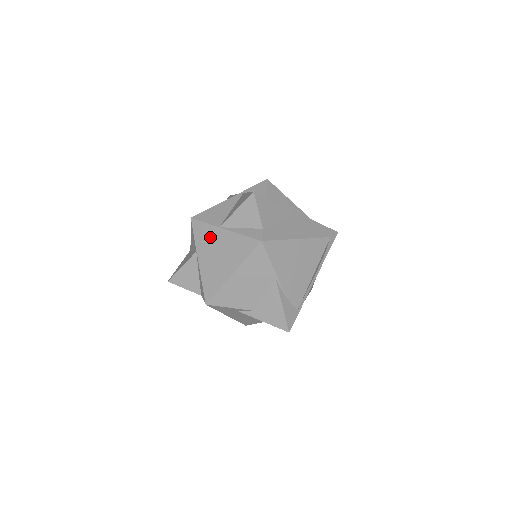
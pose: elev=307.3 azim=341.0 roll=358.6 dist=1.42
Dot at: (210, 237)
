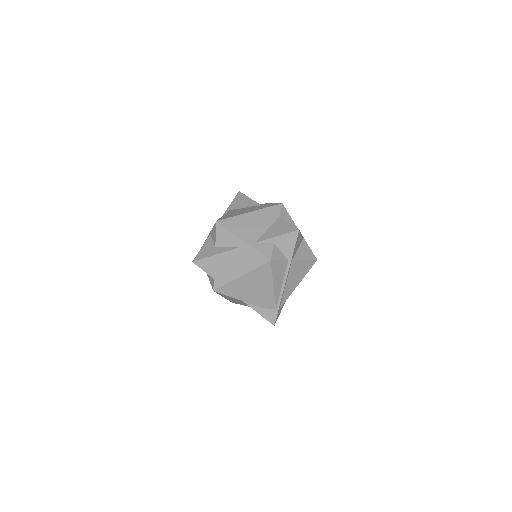
Dot at: occluded
